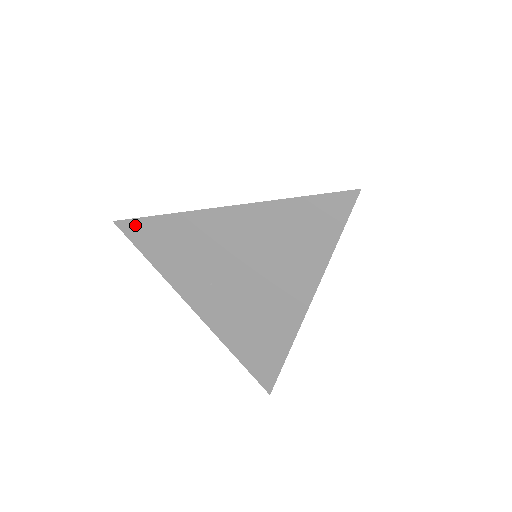
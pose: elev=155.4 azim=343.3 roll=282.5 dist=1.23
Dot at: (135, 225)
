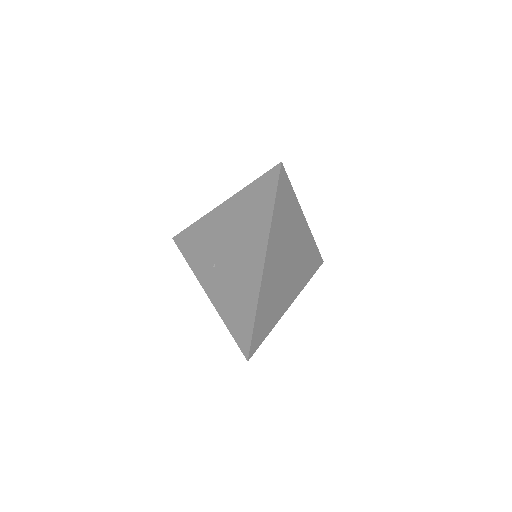
Dot at: (181, 236)
